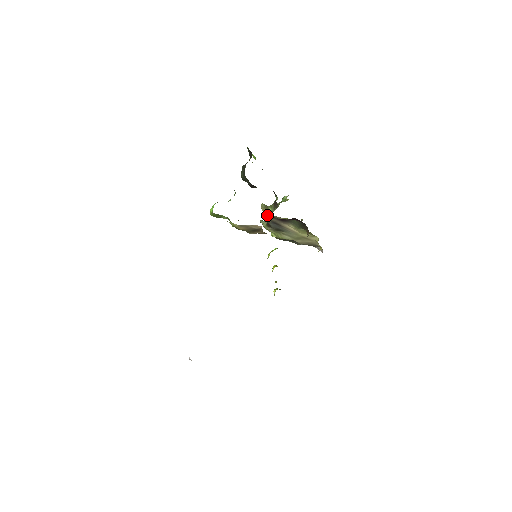
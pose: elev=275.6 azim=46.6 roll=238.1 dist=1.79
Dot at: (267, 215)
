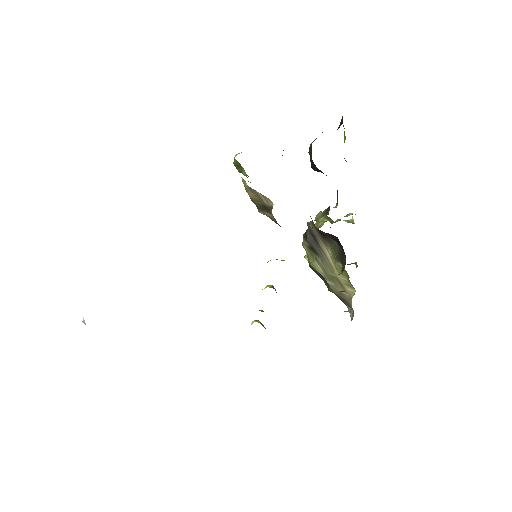
Dot at: (316, 226)
